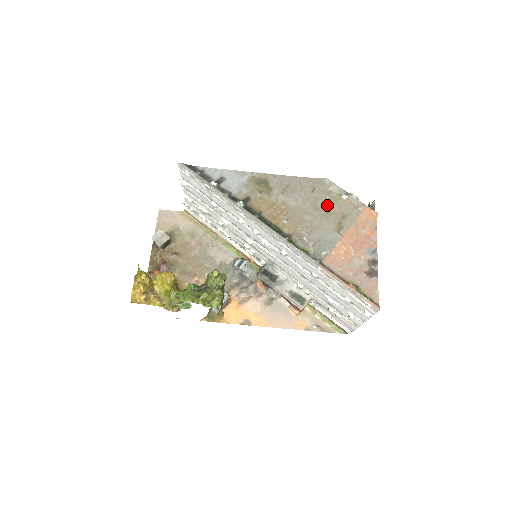
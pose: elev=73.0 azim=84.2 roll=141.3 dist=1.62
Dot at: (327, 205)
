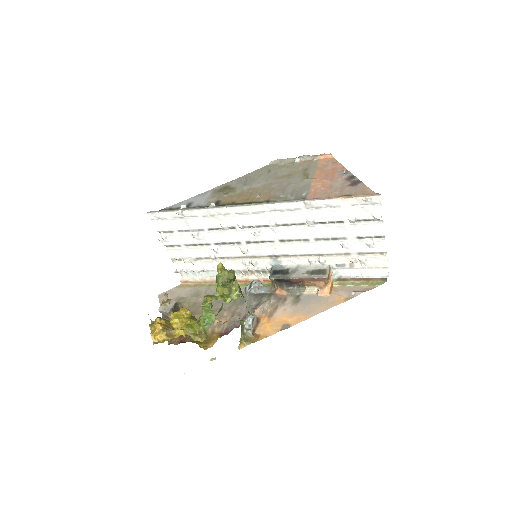
Dot at: (286, 172)
